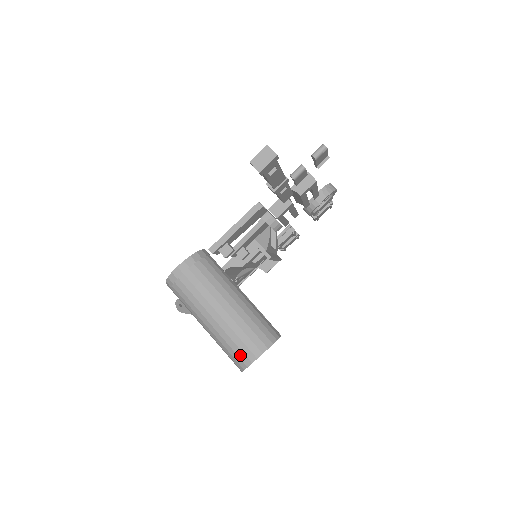
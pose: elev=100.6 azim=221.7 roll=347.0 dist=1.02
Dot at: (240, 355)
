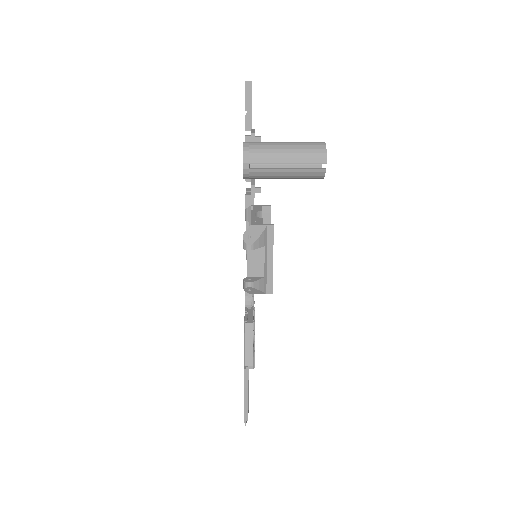
Dot at: (316, 144)
